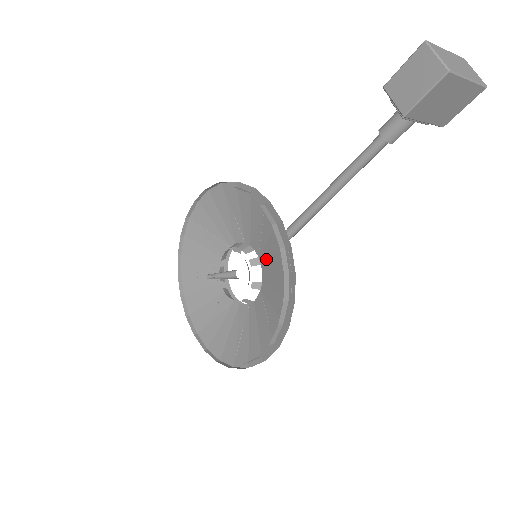
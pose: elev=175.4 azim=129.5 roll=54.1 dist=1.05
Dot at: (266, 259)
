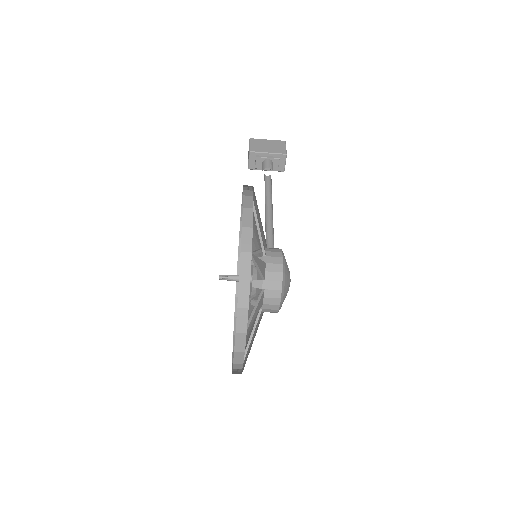
Dot at: (257, 242)
